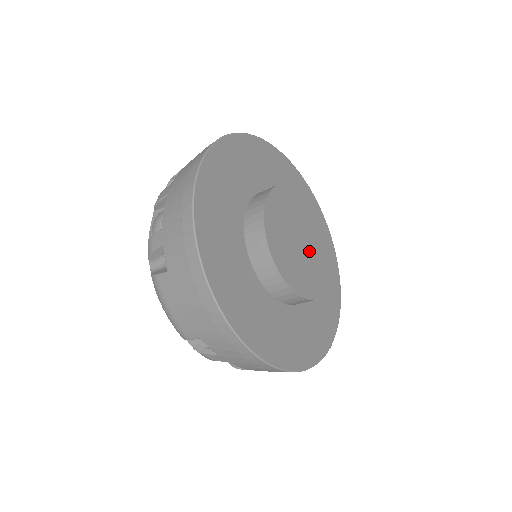
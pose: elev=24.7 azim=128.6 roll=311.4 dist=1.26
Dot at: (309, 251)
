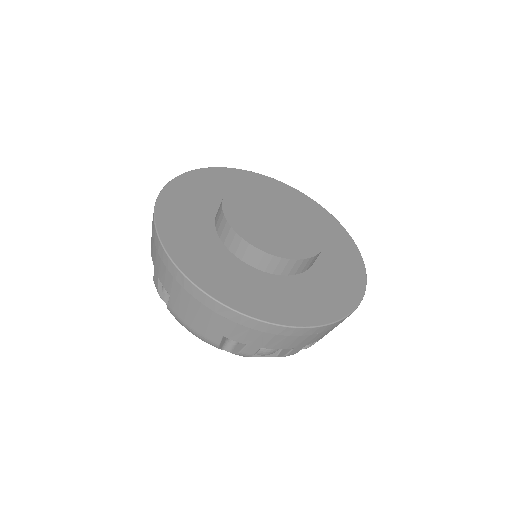
Dot at: (289, 224)
